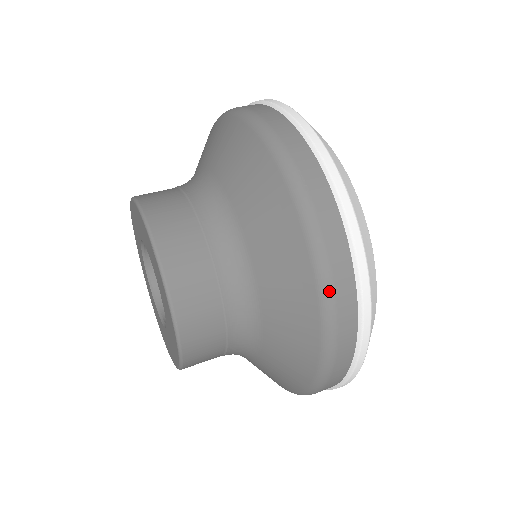
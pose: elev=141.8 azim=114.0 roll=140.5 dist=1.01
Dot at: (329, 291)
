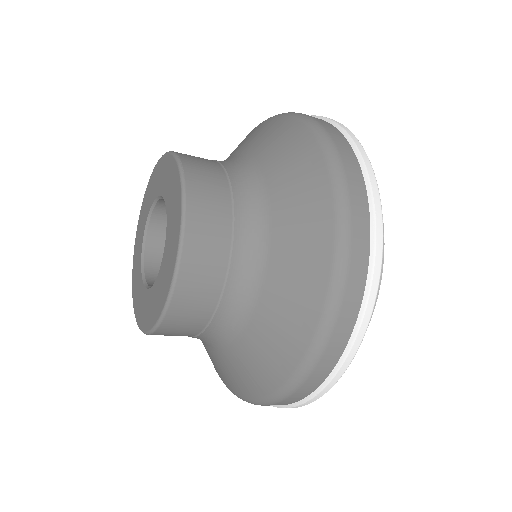
Dot at: (314, 122)
